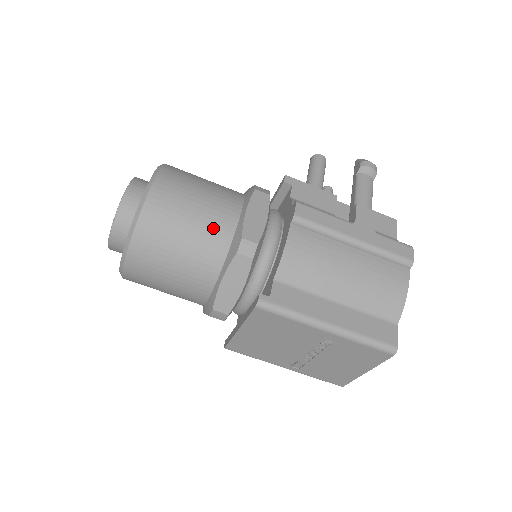
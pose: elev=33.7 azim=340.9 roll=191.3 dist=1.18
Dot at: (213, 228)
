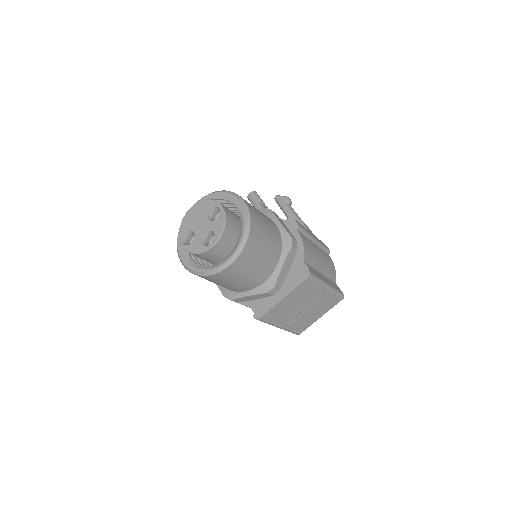
Dot at: (274, 232)
